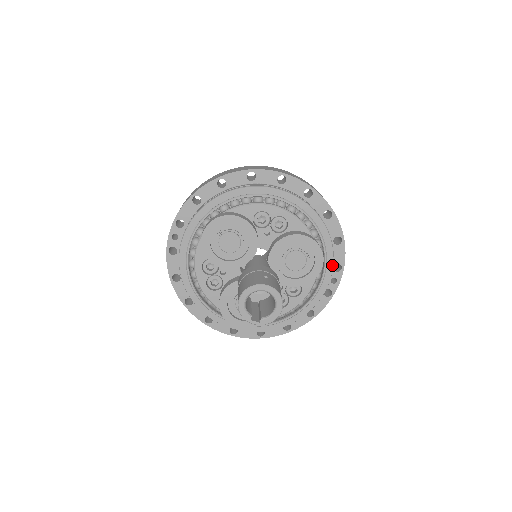
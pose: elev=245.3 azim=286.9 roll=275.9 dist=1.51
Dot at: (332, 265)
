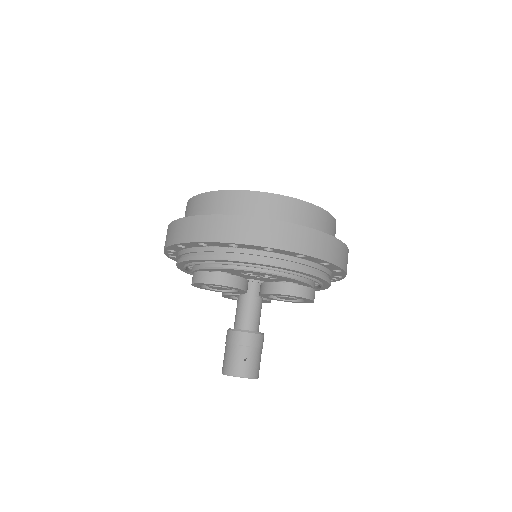
Dot at: (329, 286)
